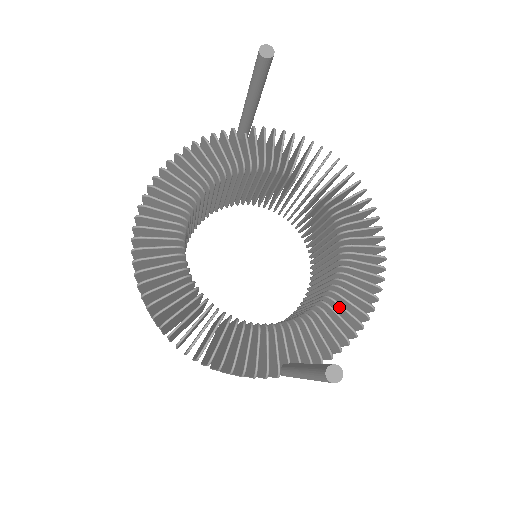
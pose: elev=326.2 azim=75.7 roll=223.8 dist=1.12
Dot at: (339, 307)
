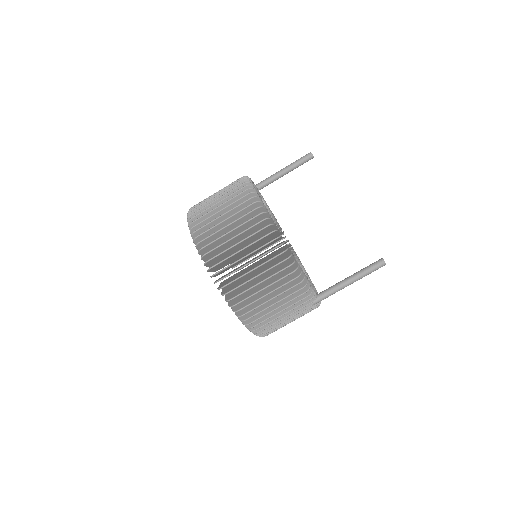
Dot at: occluded
